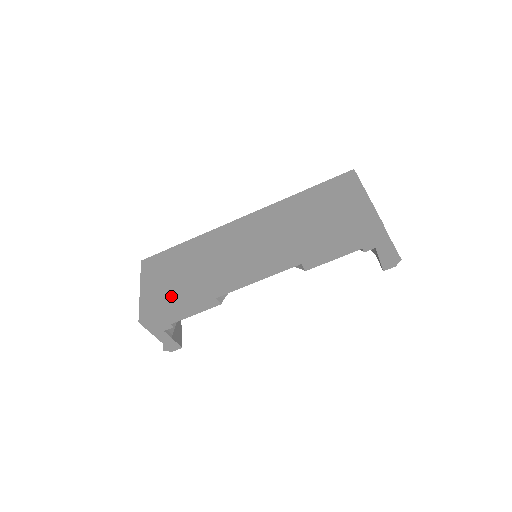
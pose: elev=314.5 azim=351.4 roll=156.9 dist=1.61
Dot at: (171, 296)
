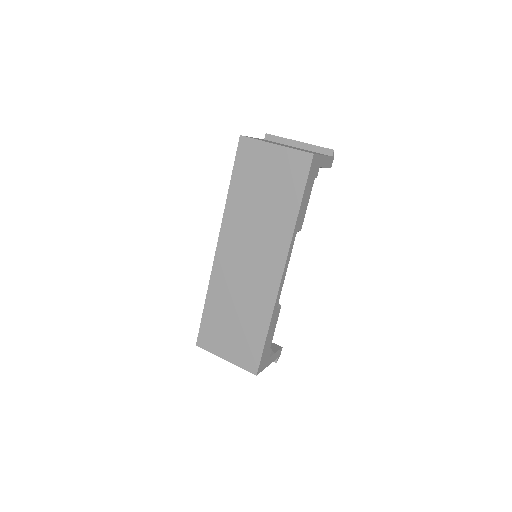
Dot at: (251, 341)
